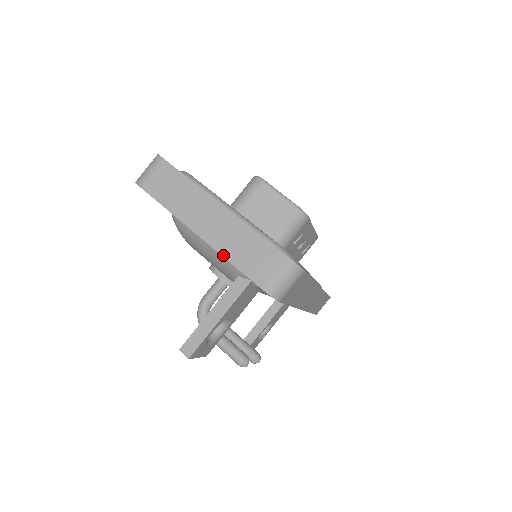
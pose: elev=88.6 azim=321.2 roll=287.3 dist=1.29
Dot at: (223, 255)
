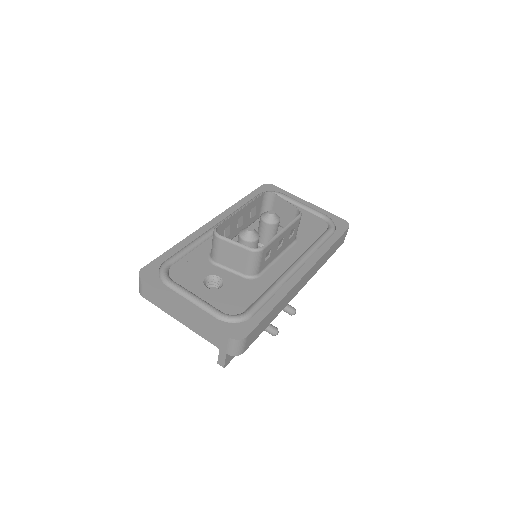
Dot at: (200, 335)
